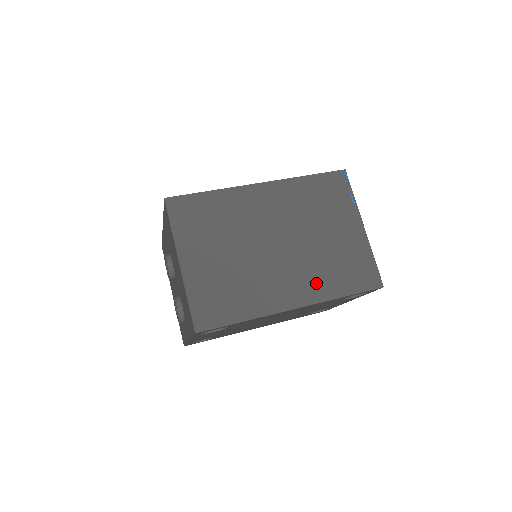
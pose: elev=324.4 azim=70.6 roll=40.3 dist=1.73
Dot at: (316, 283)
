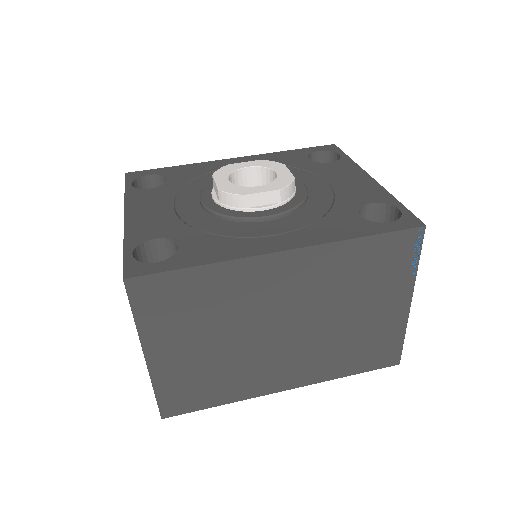
Dot at: (320, 366)
